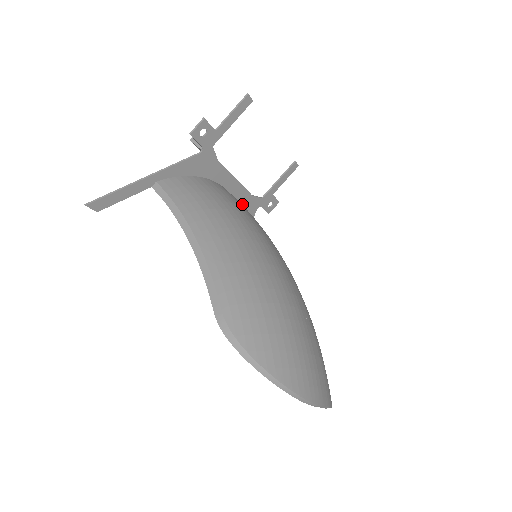
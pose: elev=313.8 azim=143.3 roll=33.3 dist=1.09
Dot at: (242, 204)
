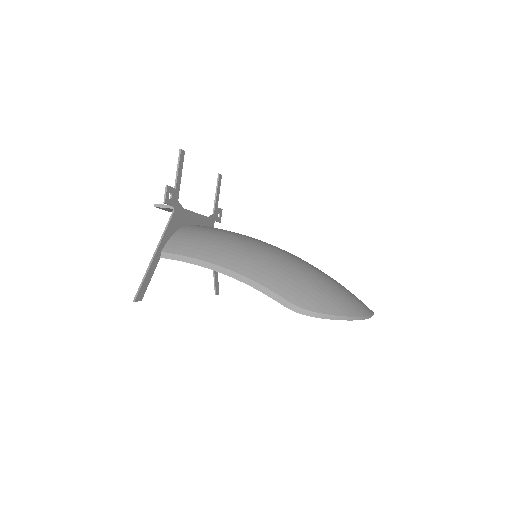
Dot at: occluded
